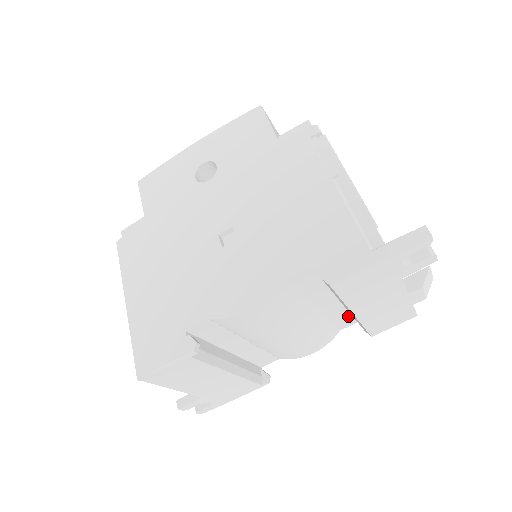
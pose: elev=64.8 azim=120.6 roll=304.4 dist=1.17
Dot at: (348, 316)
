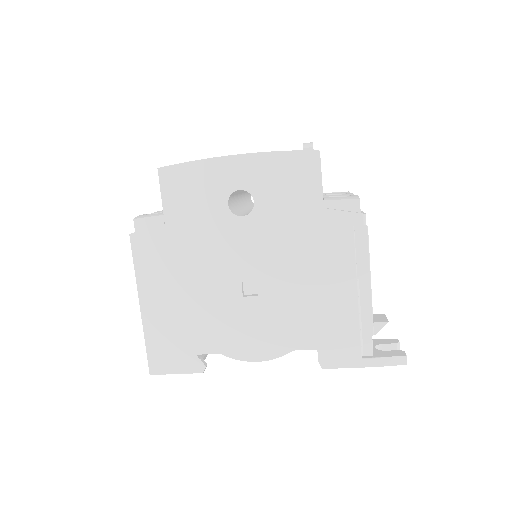
Dot at: occluded
